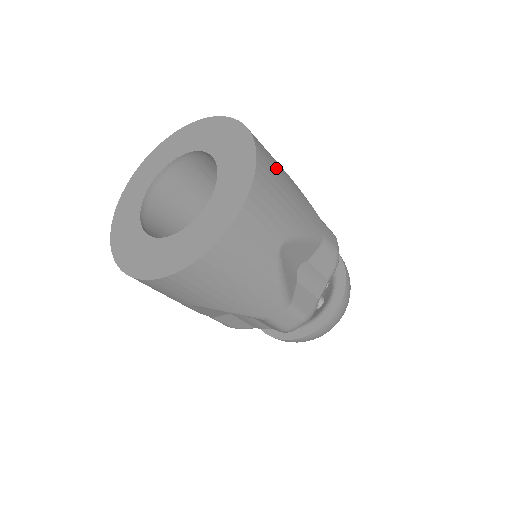
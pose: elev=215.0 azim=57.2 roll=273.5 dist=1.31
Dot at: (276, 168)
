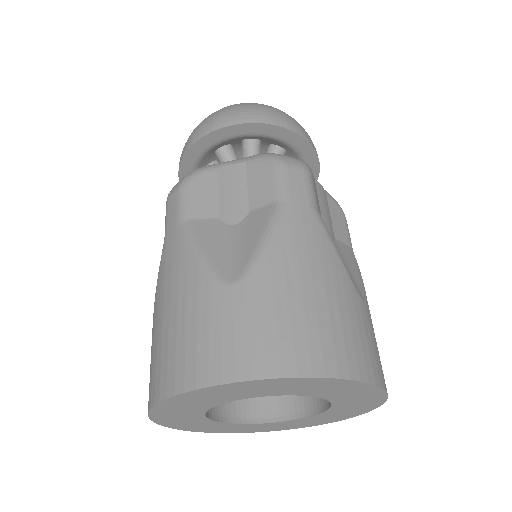
Dot at: occluded
